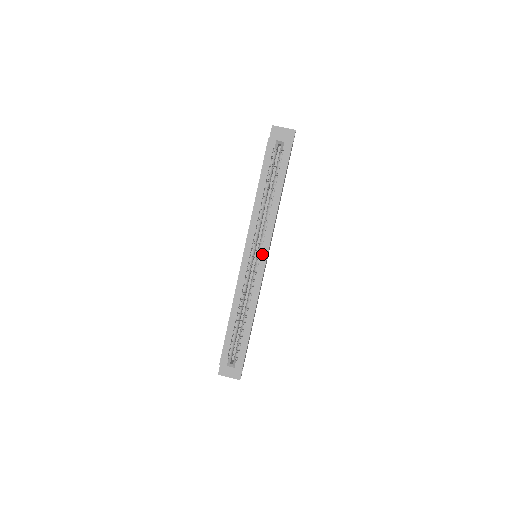
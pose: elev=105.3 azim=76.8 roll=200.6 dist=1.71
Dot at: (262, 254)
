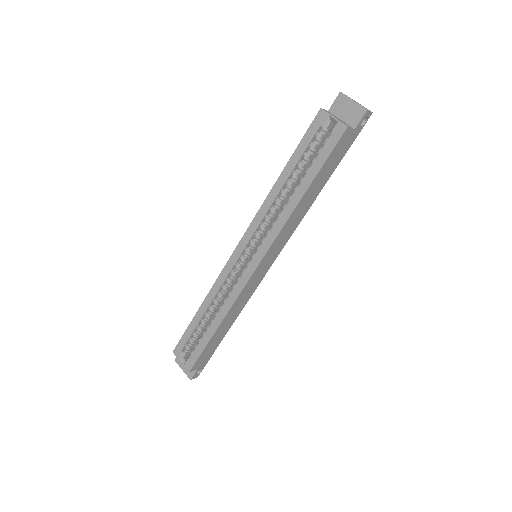
Dot at: (255, 258)
